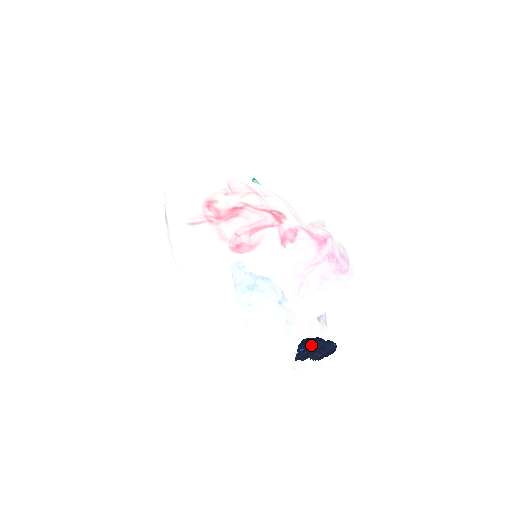
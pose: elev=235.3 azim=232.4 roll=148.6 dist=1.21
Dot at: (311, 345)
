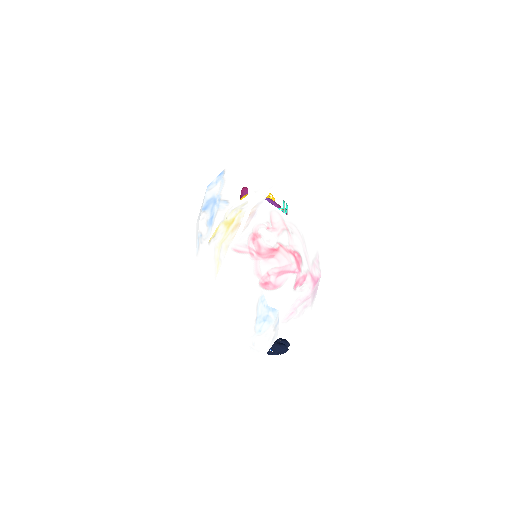
Dot at: (279, 351)
